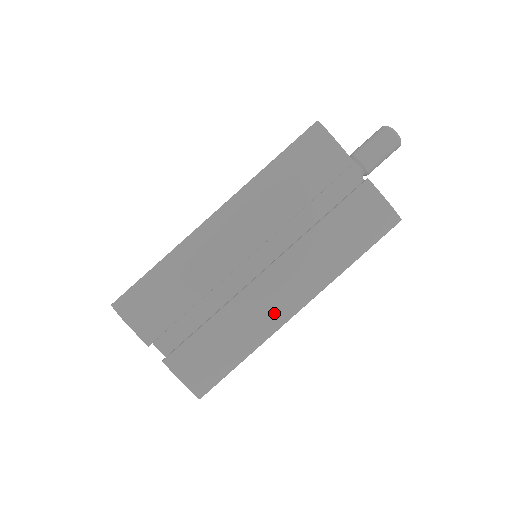
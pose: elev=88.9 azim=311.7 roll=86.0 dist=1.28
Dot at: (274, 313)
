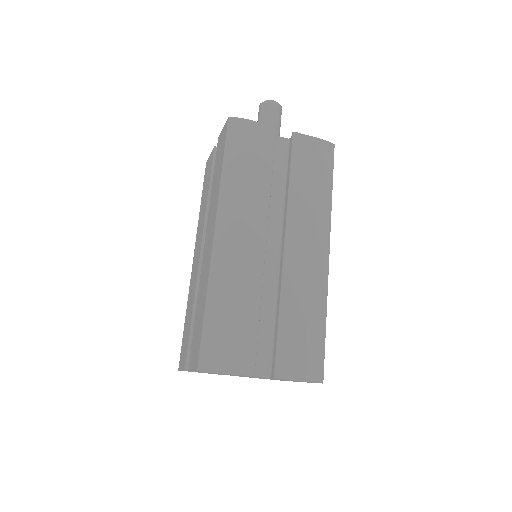
Dot at: (316, 271)
